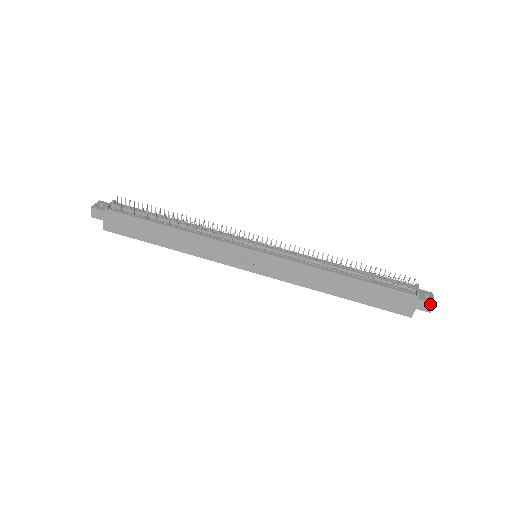
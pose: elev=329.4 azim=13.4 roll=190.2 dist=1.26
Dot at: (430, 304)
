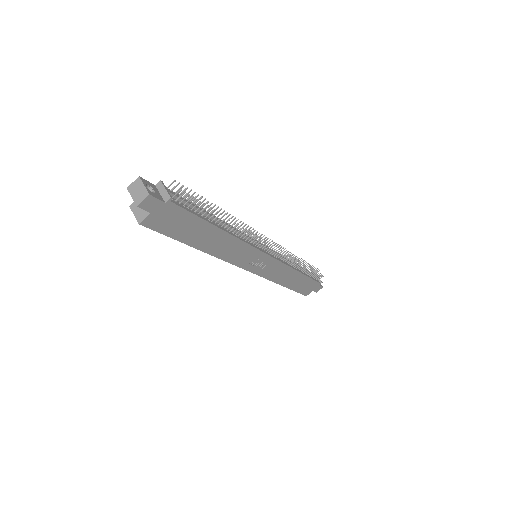
Dot at: (321, 288)
